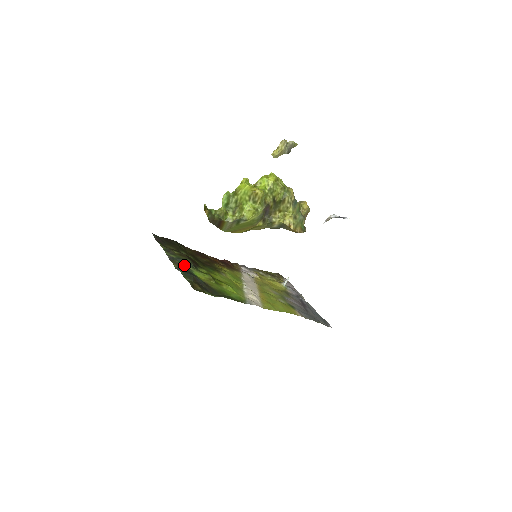
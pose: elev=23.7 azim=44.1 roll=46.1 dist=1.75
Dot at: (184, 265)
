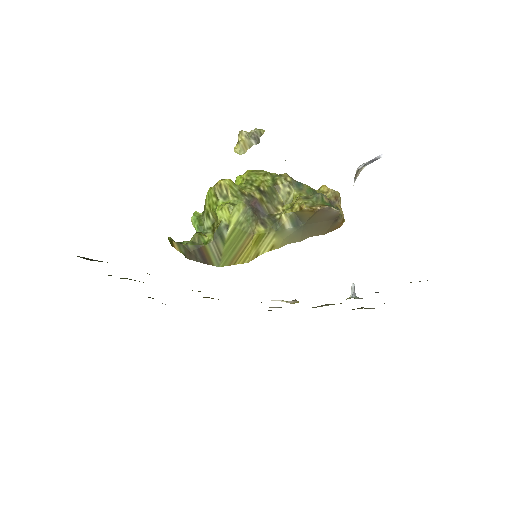
Dot at: occluded
